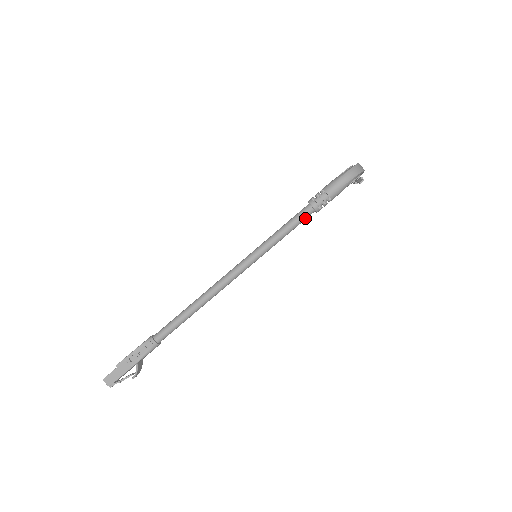
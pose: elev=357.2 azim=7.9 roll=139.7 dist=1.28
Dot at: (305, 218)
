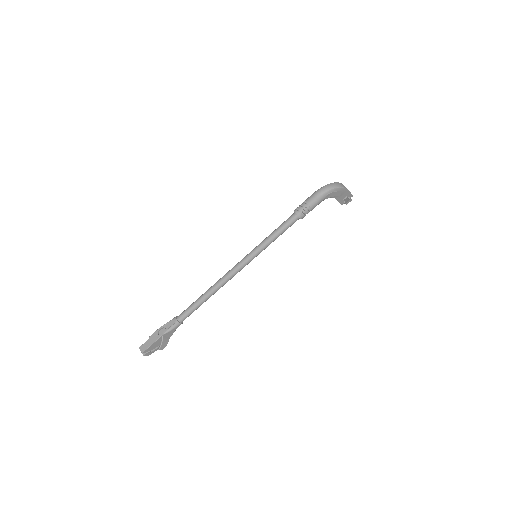
Dot at: (291, 223)
